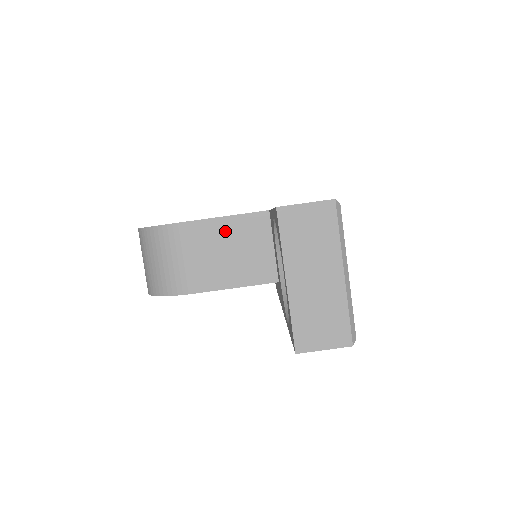
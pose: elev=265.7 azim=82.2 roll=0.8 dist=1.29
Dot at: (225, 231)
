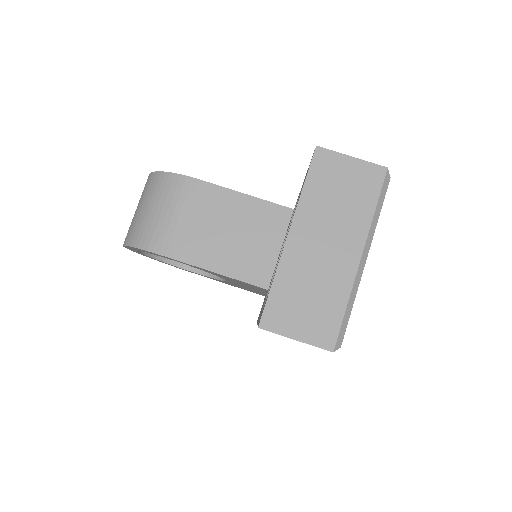
Dot at: (237, 209)
